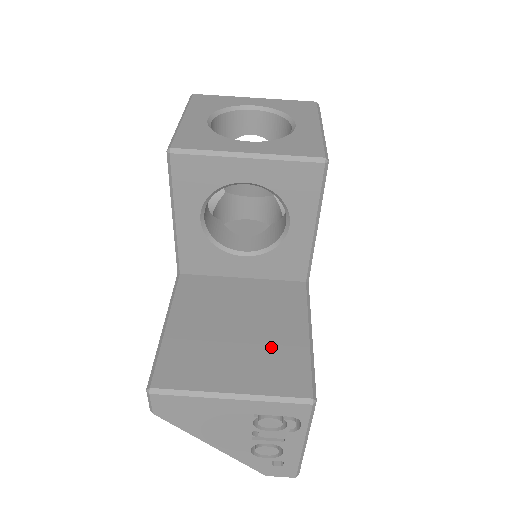
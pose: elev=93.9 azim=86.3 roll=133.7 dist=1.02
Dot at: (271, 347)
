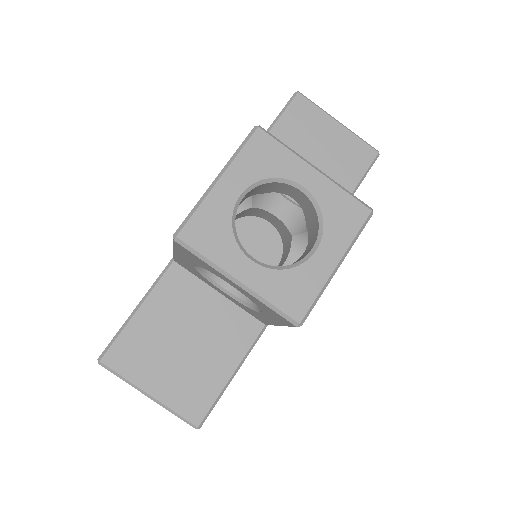
Dot at: (198, 372)
